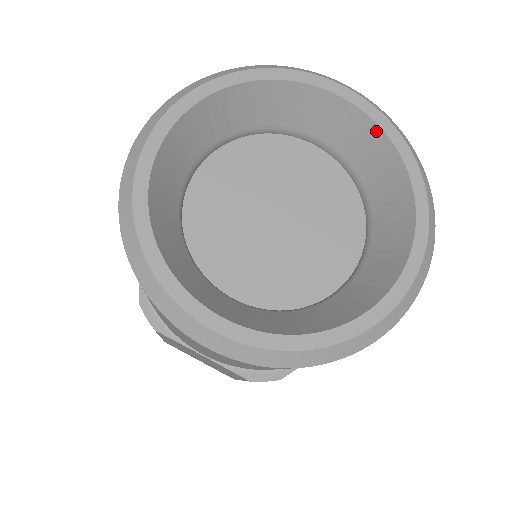
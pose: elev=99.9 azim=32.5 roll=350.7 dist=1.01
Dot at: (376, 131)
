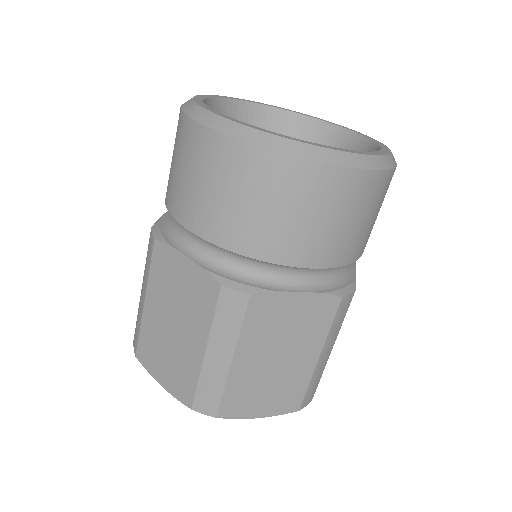
Dot at: (291, 114)
